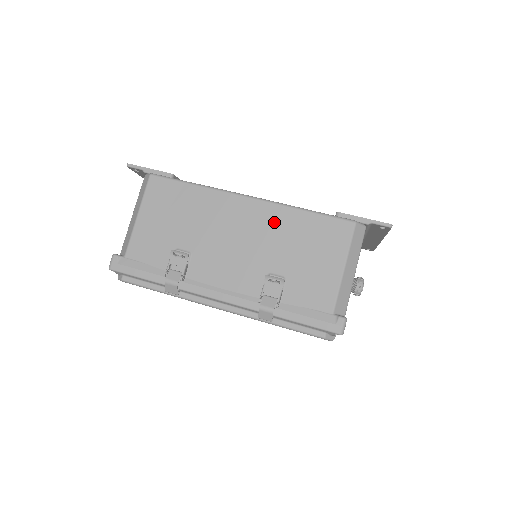
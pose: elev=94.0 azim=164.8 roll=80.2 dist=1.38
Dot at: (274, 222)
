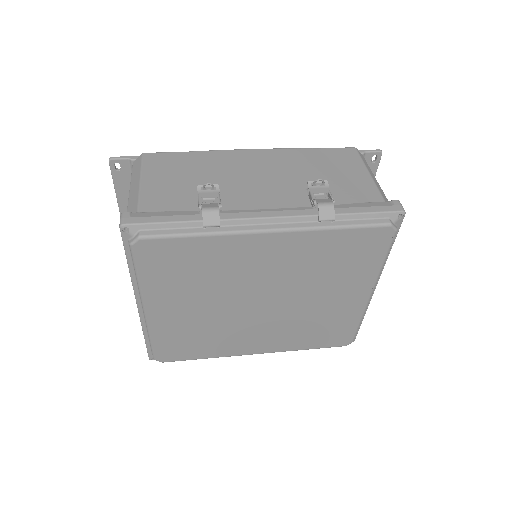
Dot at: (287, 158)
